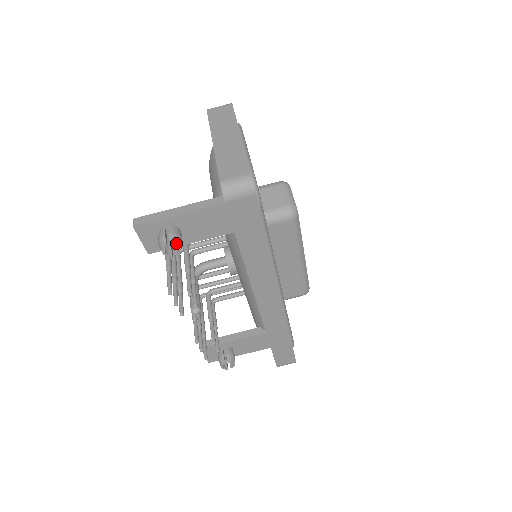
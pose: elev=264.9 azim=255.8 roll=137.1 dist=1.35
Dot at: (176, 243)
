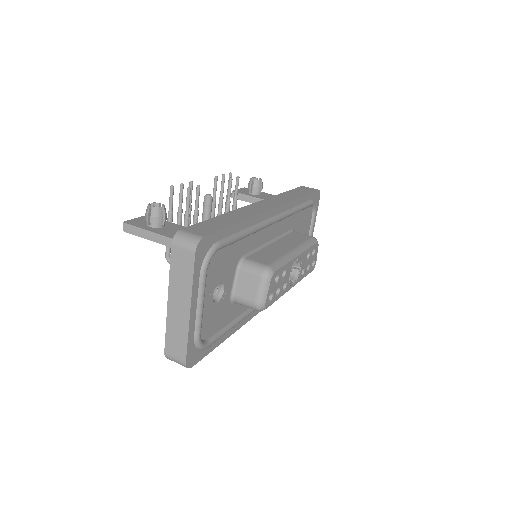
Dot at: occluded
